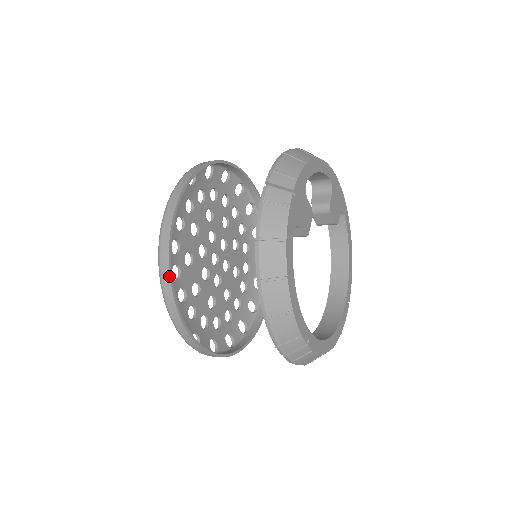
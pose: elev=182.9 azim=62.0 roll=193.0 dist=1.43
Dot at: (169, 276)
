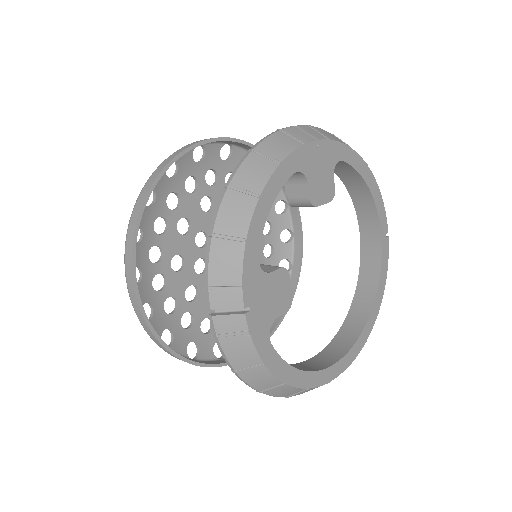
Dot at: occluded
